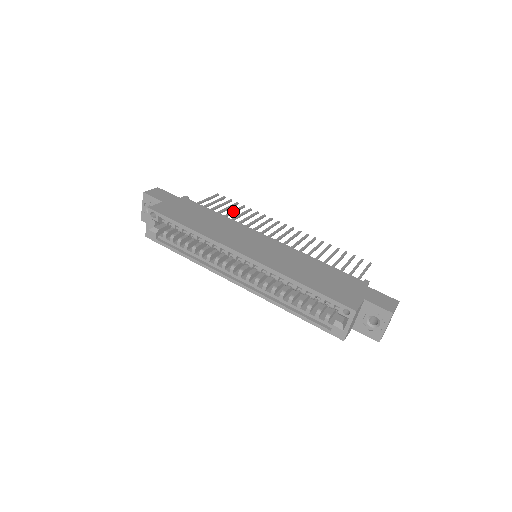
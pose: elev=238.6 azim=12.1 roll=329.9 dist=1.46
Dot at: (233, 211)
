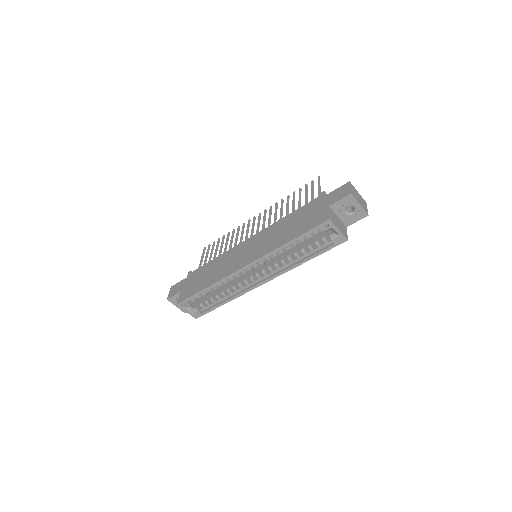
Dot at: (220, 247)
